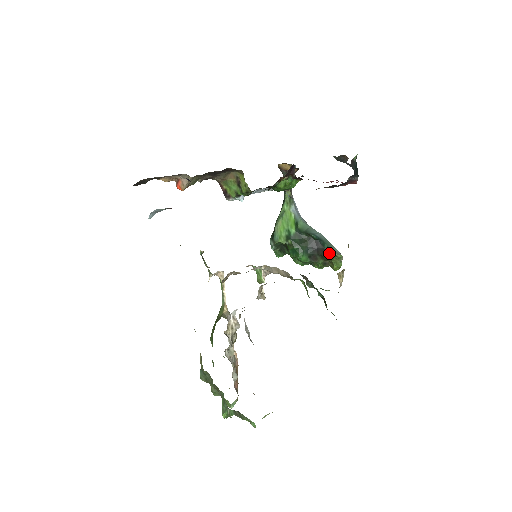
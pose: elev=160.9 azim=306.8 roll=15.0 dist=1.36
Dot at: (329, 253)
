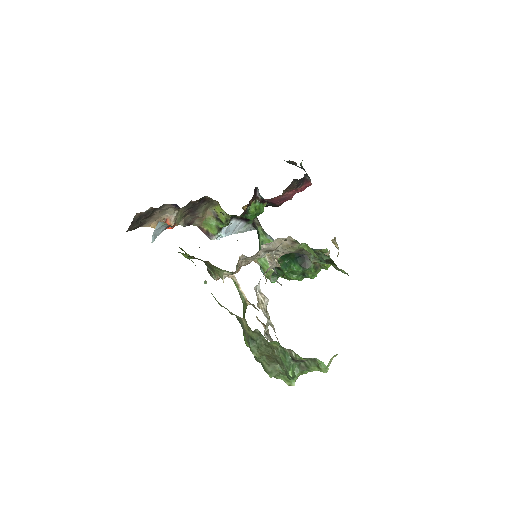
Dot at: occluded
